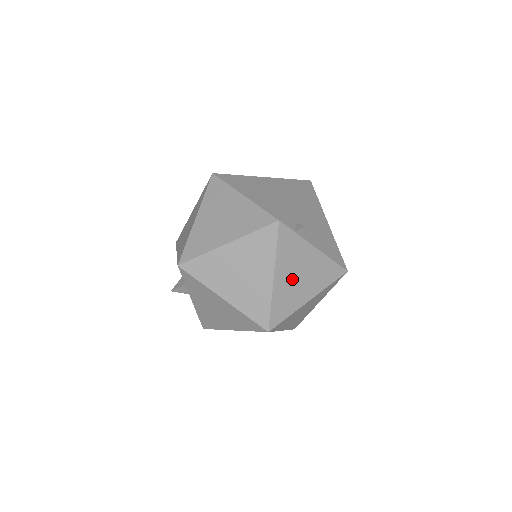
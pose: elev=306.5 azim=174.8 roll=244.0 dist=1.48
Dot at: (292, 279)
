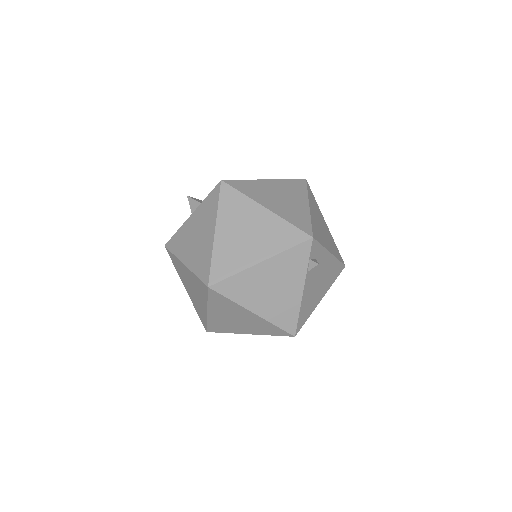
Dot at: (266, 282)
